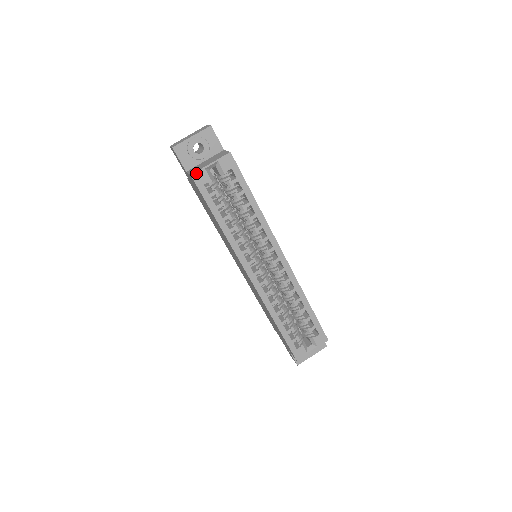
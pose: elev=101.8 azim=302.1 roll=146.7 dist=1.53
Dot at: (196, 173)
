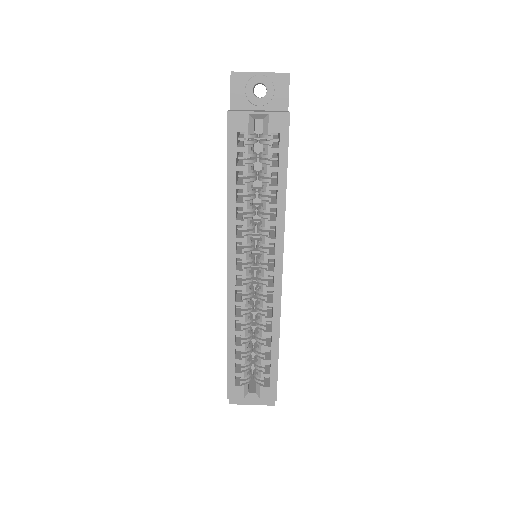
Dot at: (235, 112)
